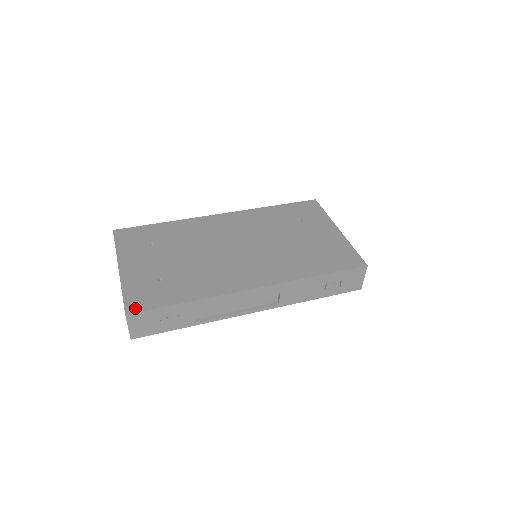
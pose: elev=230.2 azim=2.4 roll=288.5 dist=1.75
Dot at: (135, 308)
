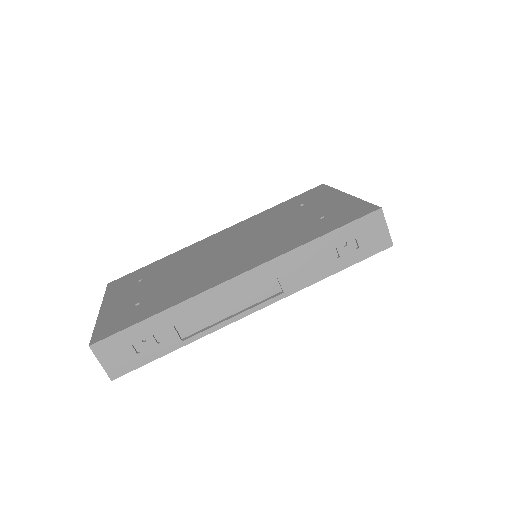
Dot at: (101, 337)
